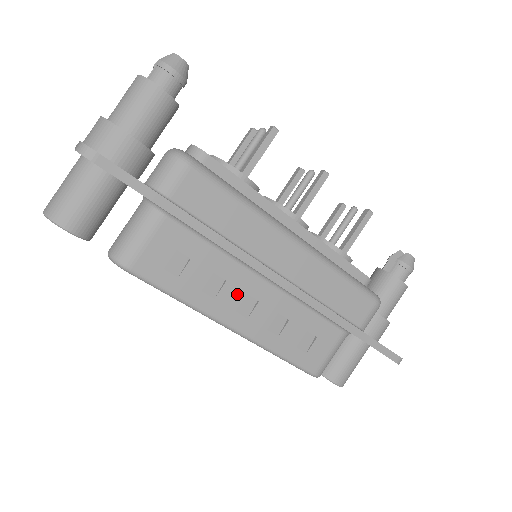
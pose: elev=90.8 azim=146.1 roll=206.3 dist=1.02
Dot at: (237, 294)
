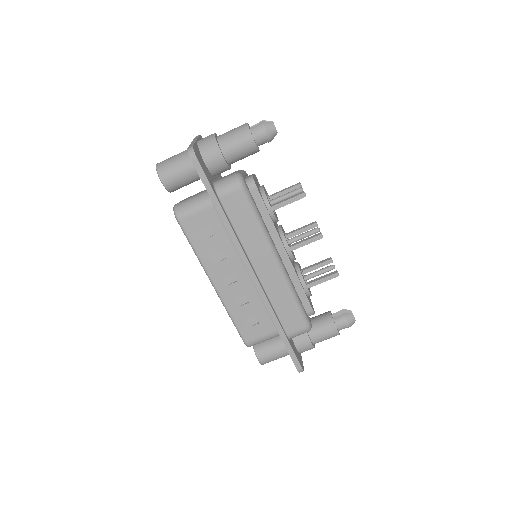
Dot at: (228, 269)
